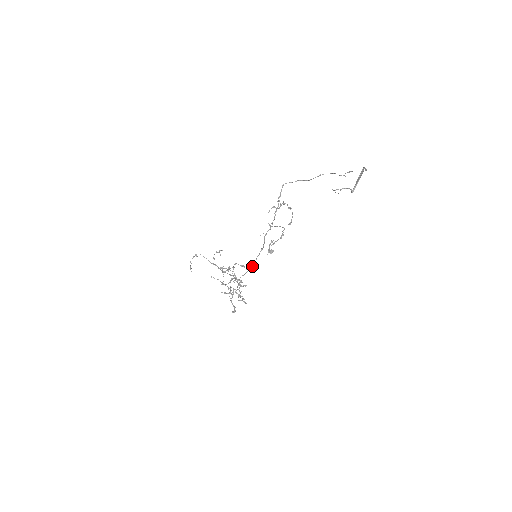
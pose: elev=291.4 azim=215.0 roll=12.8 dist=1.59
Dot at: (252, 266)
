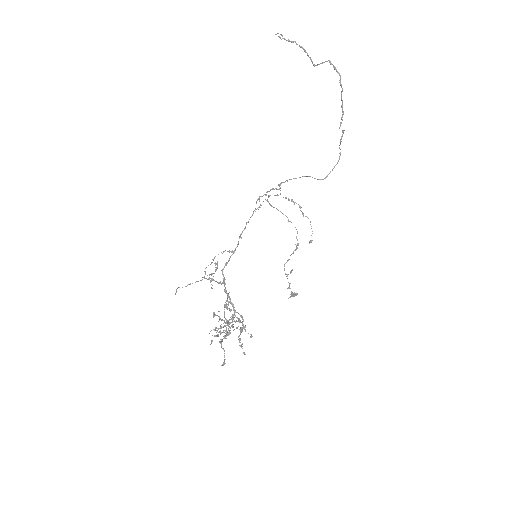
Dot at: (239, 237)
